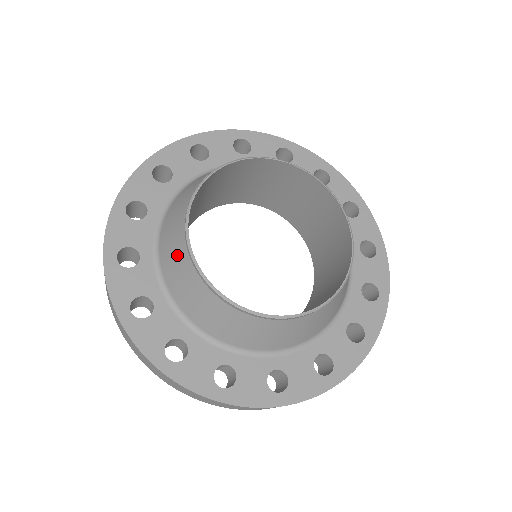
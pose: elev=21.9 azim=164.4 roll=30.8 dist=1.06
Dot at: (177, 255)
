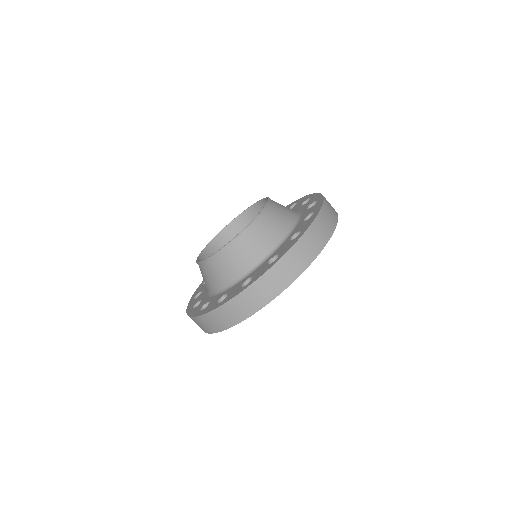
Dot at: occluded
